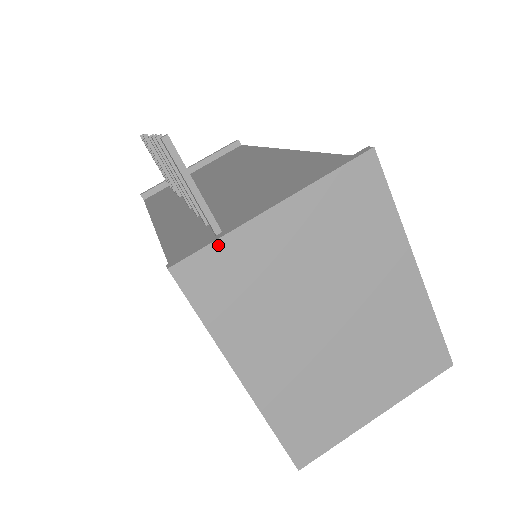
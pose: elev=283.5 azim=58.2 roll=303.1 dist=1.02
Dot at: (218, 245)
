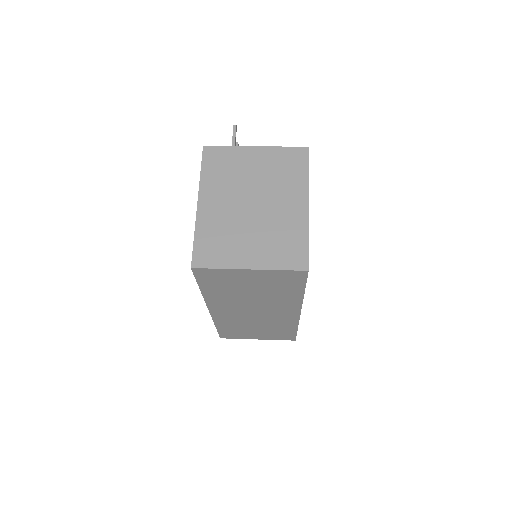
Dot at: (226, 148)
